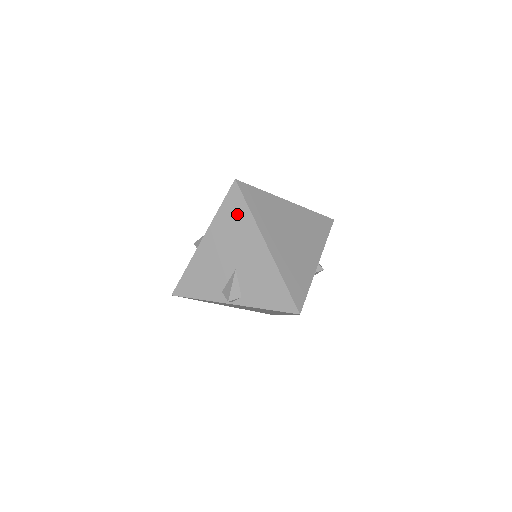
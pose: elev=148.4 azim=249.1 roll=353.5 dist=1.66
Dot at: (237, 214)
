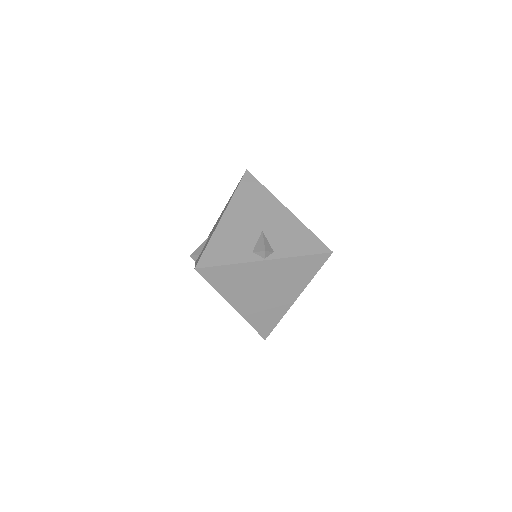
Dot at: (254, 191)
